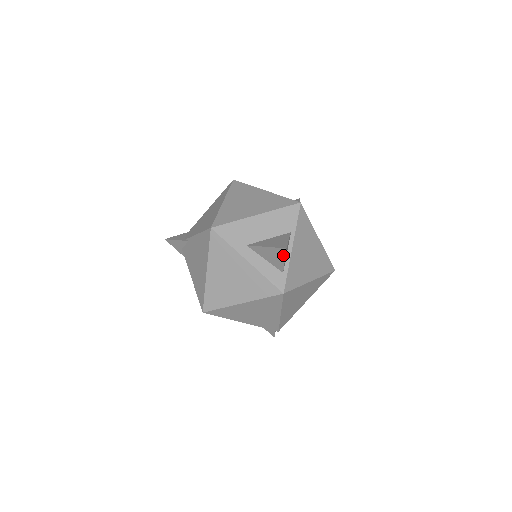
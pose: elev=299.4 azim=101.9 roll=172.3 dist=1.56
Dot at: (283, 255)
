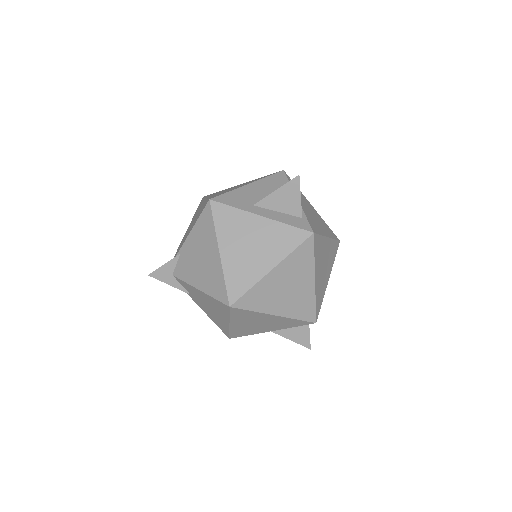
Dot at: (297, 188)
